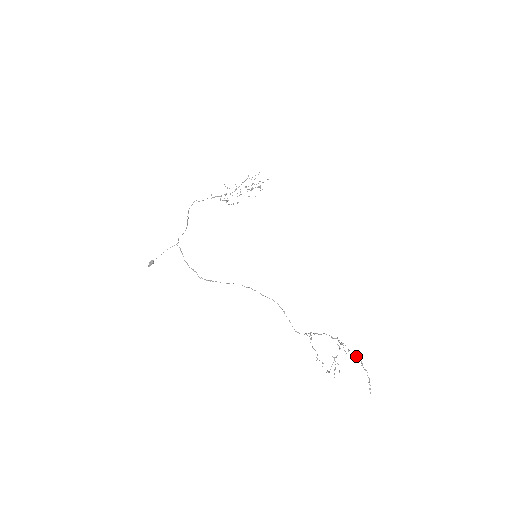
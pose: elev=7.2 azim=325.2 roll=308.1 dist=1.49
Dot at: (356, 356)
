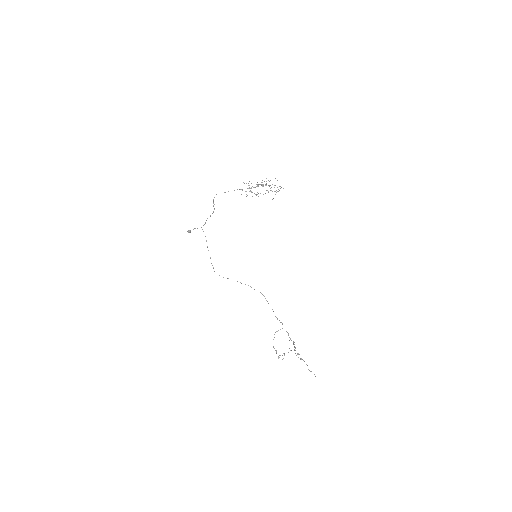
Dot at: occluded
